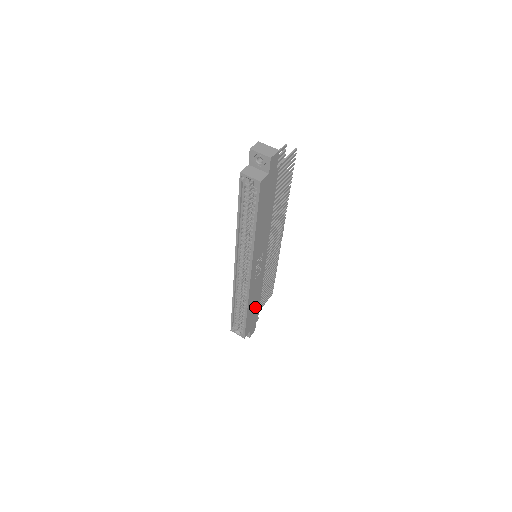
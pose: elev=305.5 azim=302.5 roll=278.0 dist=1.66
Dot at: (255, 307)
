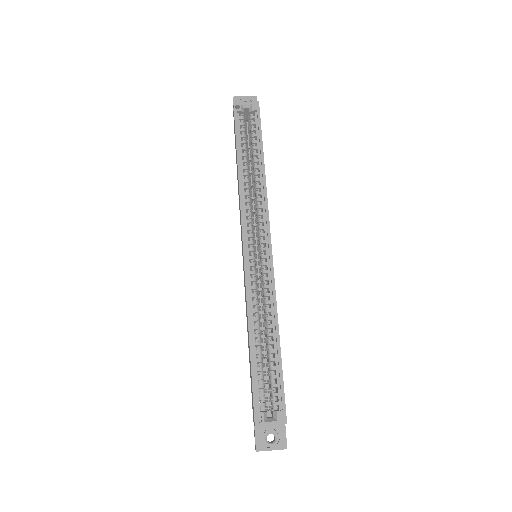
Dot at: occluded
